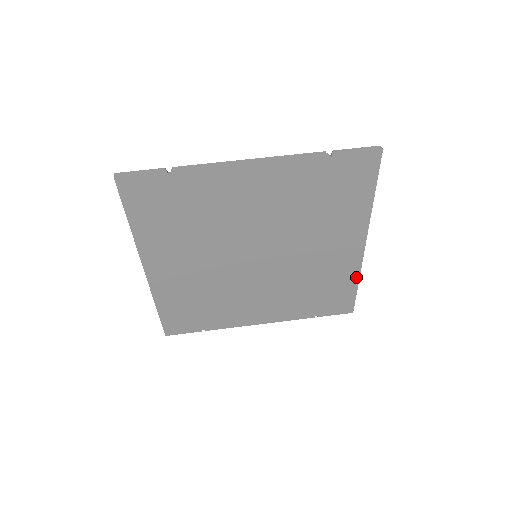
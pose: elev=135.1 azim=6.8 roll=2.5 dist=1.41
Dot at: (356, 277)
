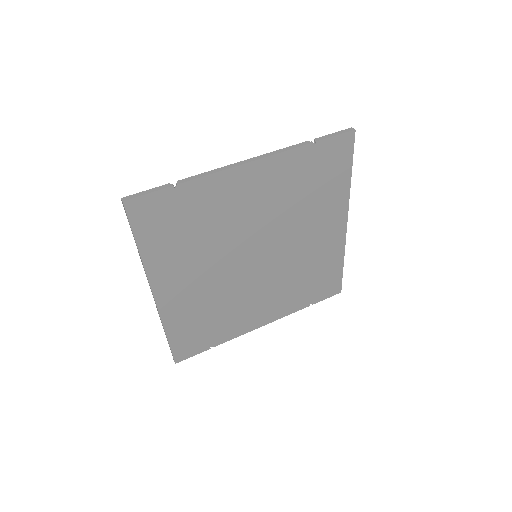
Dot at: (341, 256)
